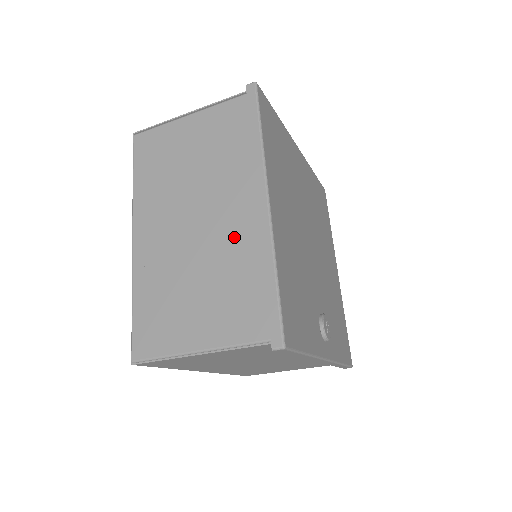
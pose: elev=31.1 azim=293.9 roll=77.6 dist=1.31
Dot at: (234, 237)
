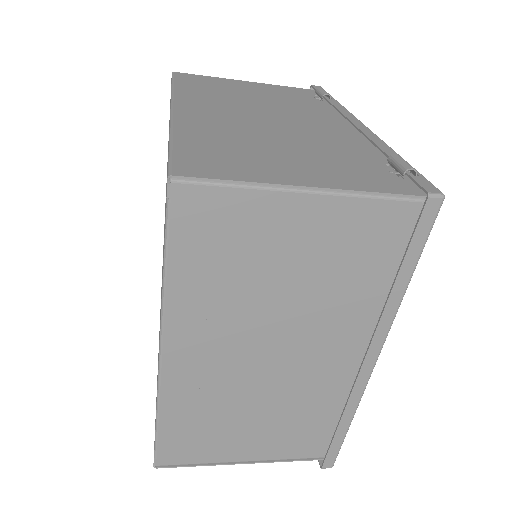
Dot at: (317, 382)
